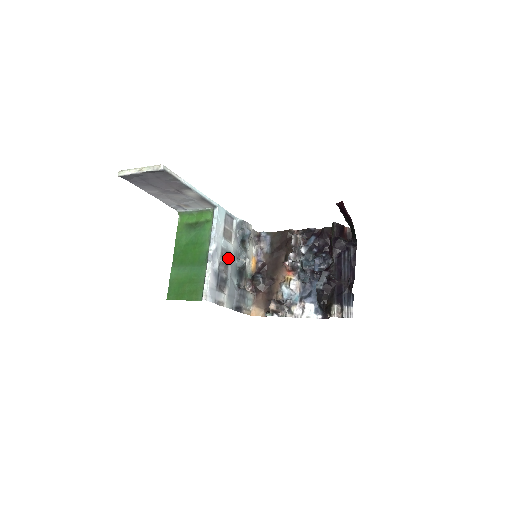
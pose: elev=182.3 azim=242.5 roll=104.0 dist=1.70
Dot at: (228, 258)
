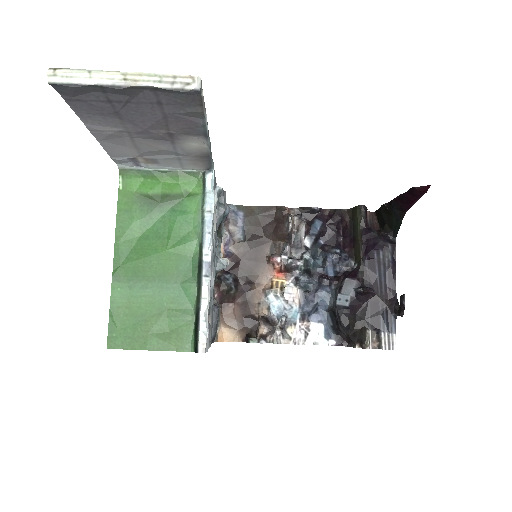
Dot at: occluded
